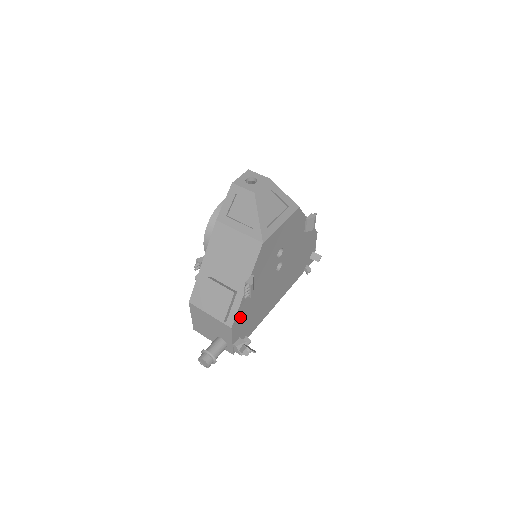
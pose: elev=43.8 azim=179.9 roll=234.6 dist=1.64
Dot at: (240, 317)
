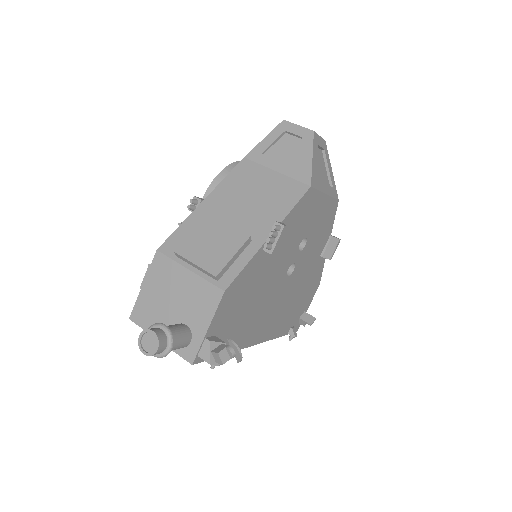
Dot at: (237, 288)
